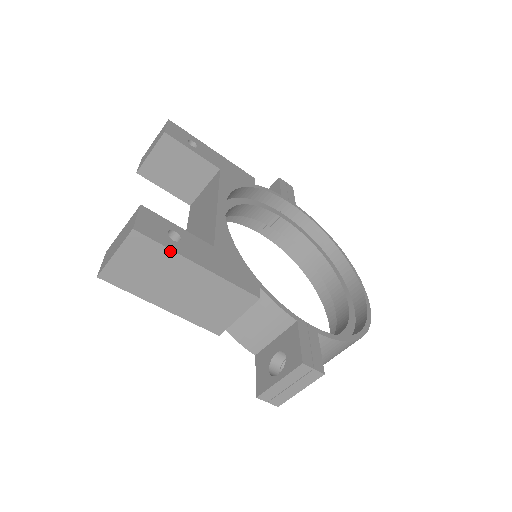
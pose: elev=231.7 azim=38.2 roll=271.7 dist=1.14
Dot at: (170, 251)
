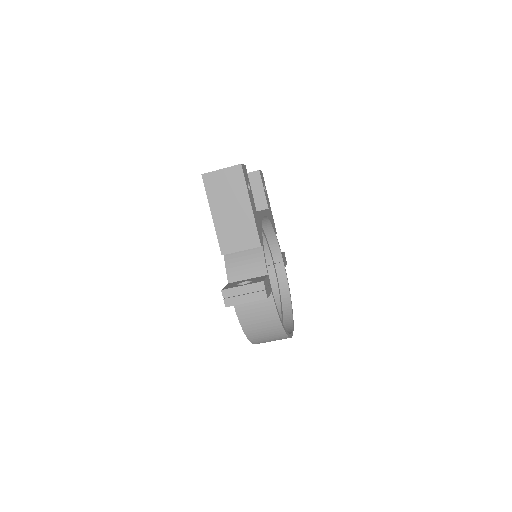
Dot at: (246, 187)
